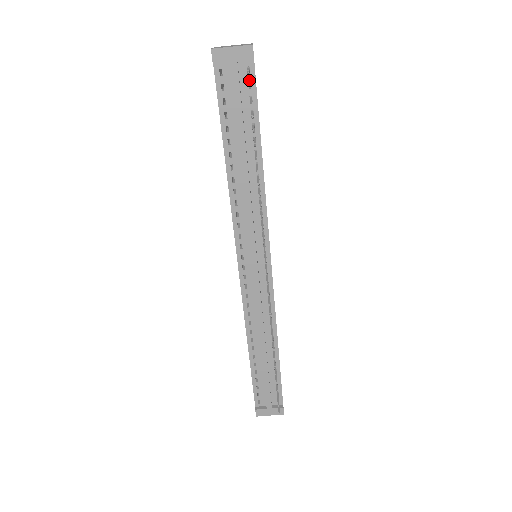
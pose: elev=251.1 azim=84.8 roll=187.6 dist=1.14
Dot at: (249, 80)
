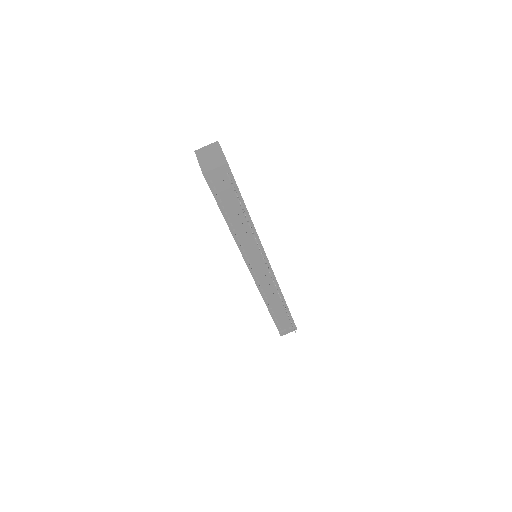
Dot at: occluded
